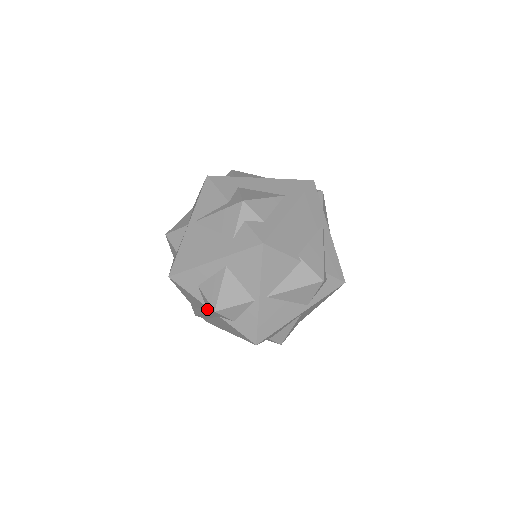
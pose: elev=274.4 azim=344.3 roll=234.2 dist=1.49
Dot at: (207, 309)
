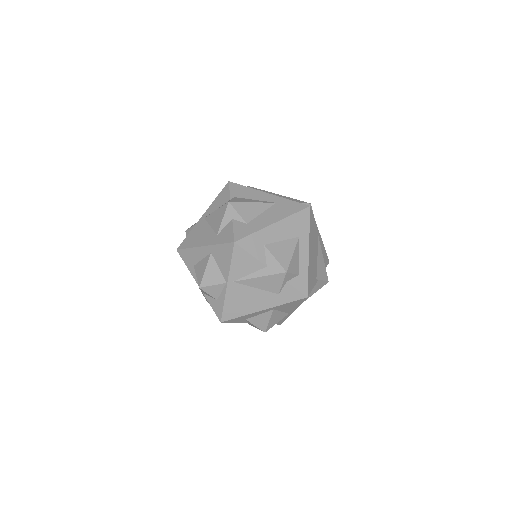
Dot at: (249, 324)
